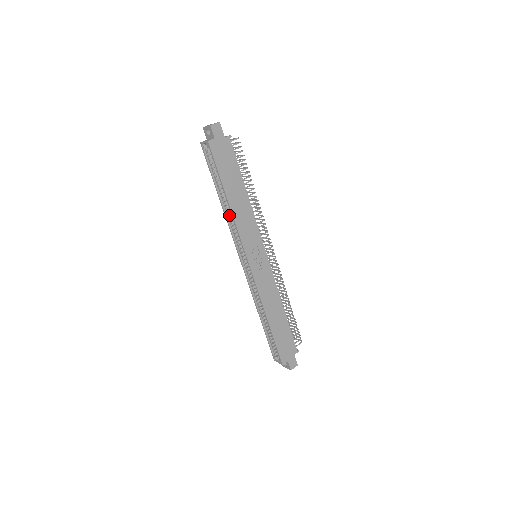
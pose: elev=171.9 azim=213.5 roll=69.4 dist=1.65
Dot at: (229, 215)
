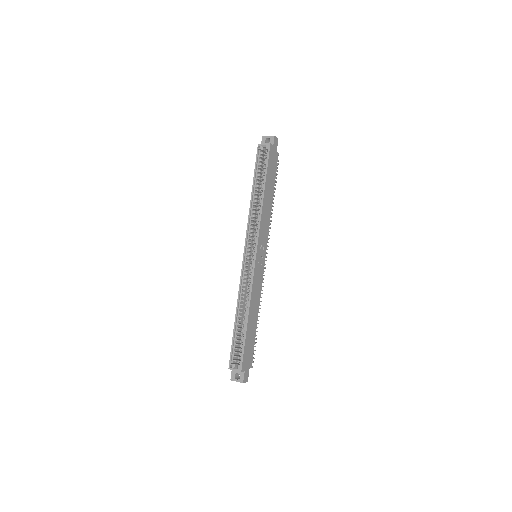
Dot at: (253, 209)
